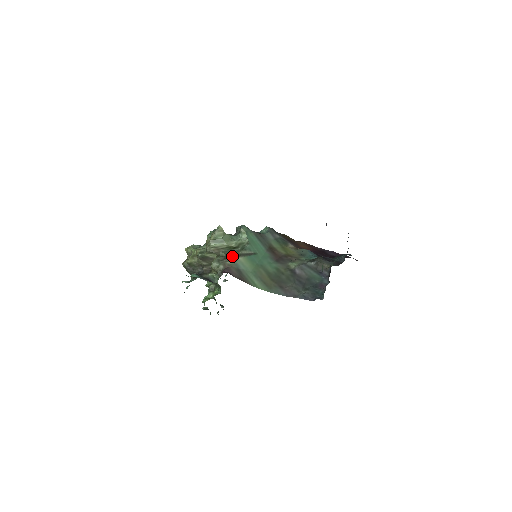
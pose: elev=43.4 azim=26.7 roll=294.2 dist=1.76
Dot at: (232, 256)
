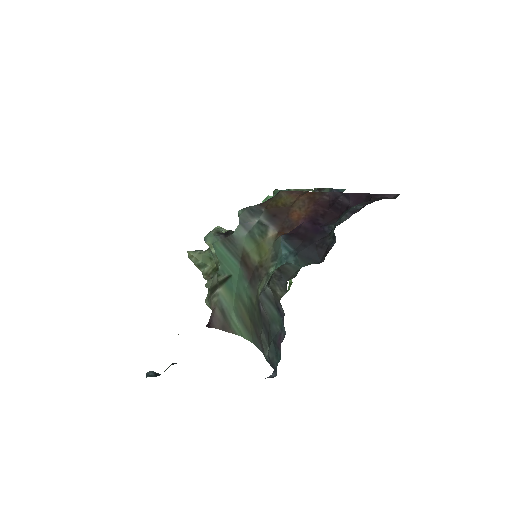
Dot at: (214, 288)
